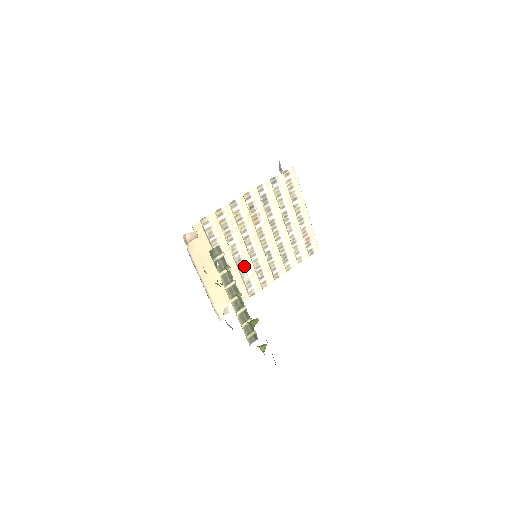
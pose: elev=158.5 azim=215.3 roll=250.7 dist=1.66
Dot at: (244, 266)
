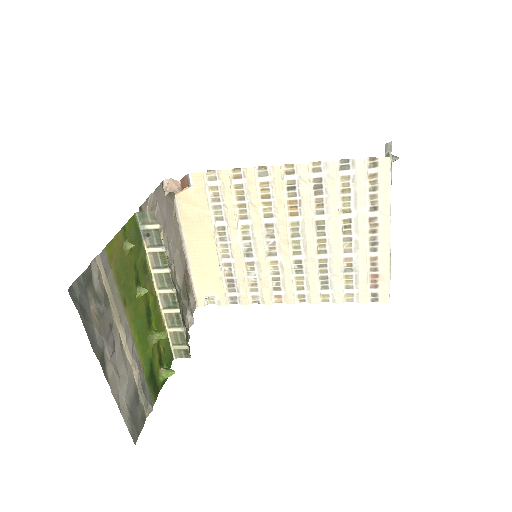
Dot at: (254, 261)
